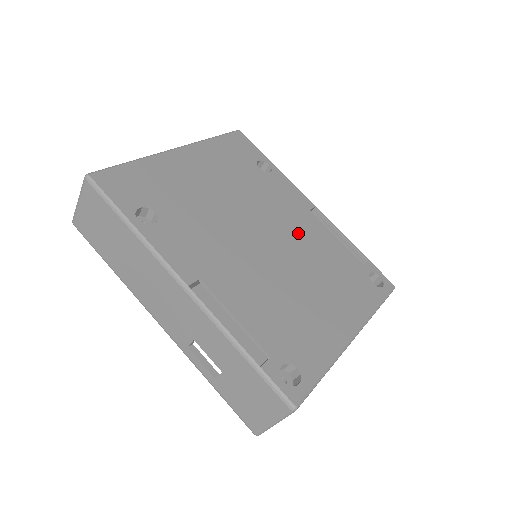
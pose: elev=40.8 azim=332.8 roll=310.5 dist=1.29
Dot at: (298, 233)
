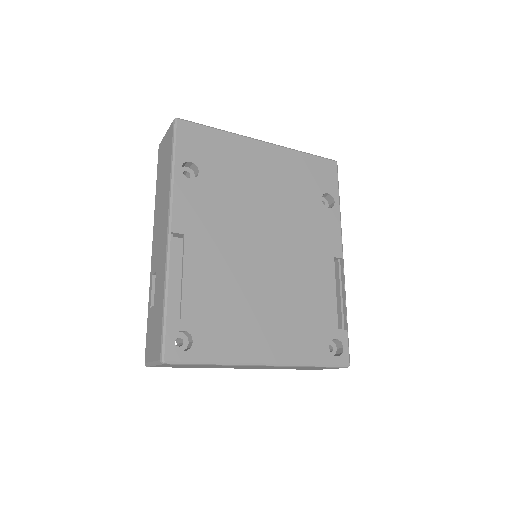
Dot at: (302, 264)
